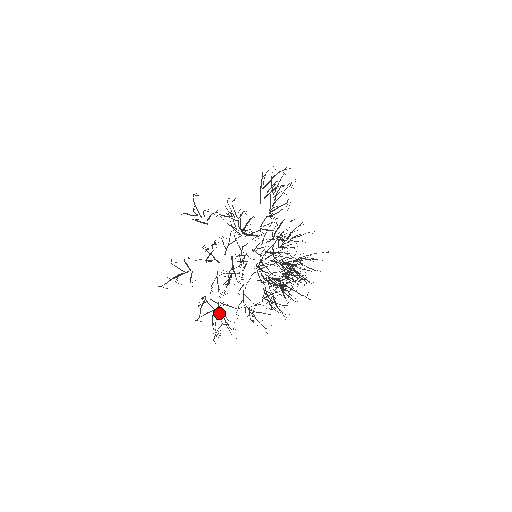
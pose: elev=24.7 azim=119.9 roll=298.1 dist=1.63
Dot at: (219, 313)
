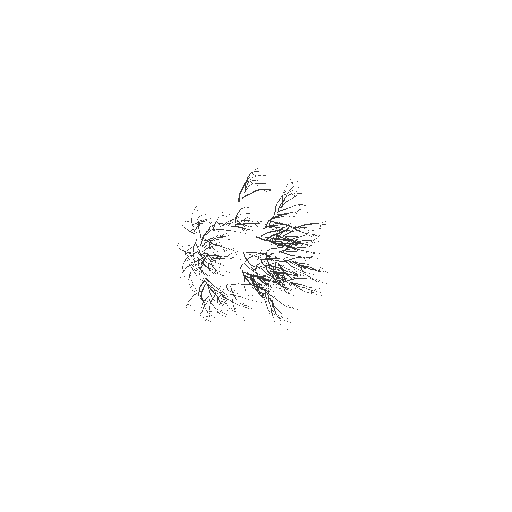
Dot at: (202, 291)
